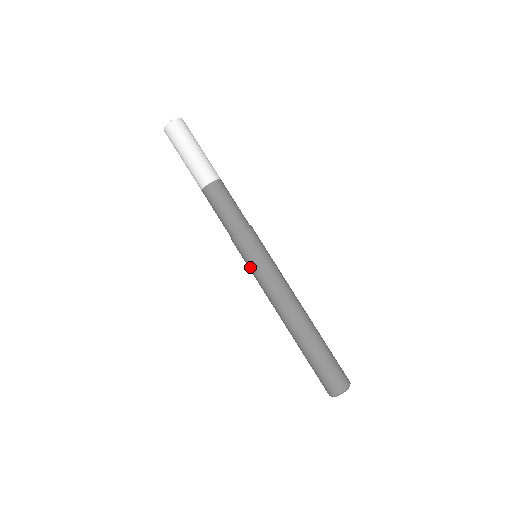
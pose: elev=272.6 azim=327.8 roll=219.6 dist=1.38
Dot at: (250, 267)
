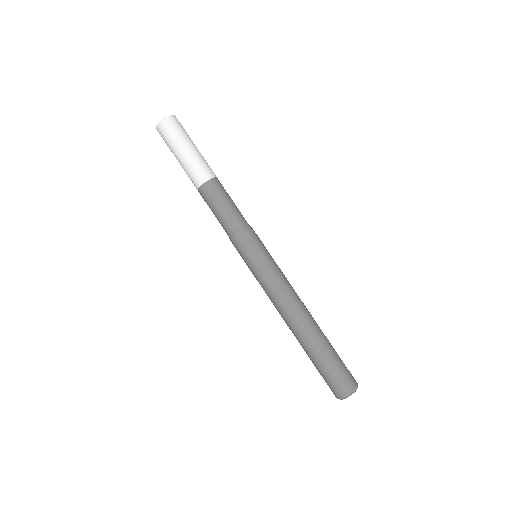
Dot at: occluded
